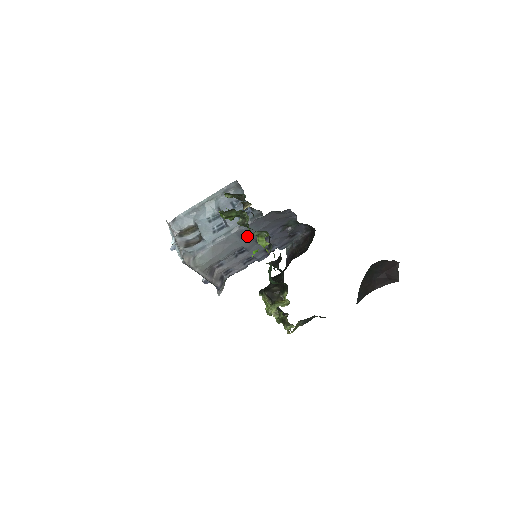
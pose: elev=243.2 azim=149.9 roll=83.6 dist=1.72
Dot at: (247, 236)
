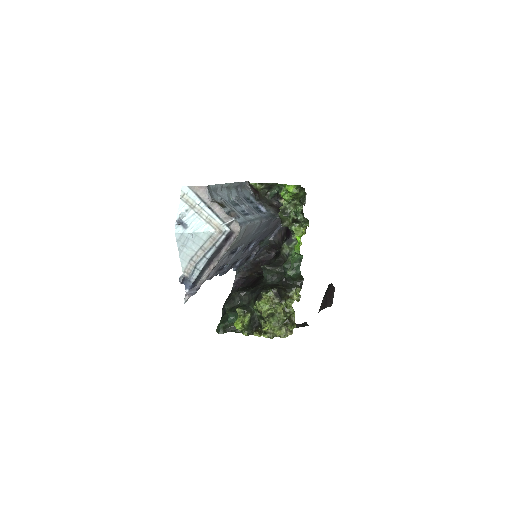
Dot at: (255, 233)
